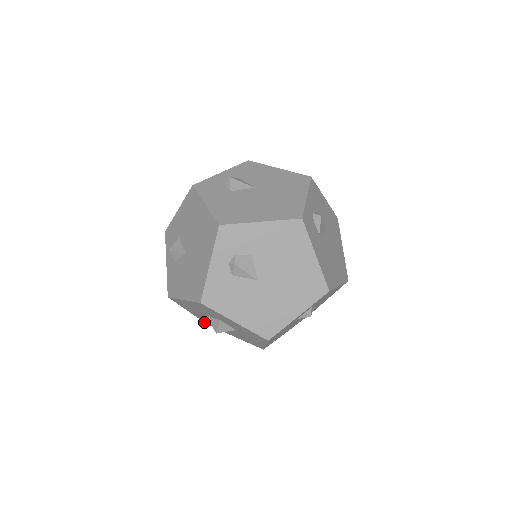
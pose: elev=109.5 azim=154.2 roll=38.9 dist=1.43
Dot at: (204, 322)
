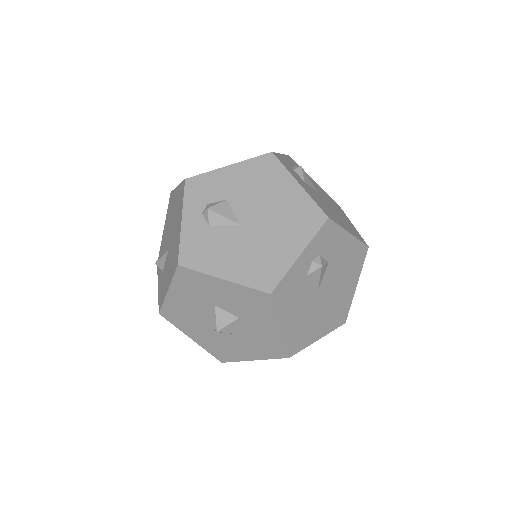
Dot at: (160, 309)
